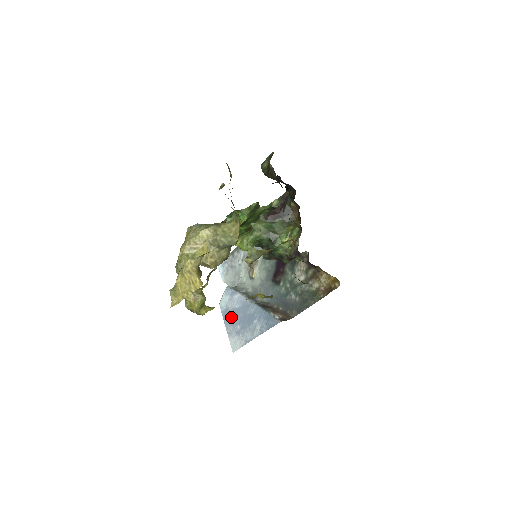
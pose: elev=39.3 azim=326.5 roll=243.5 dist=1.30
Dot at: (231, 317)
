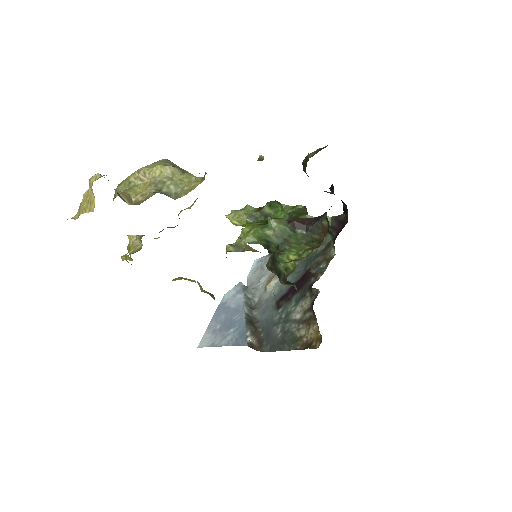
Dot at: (221, 313)
